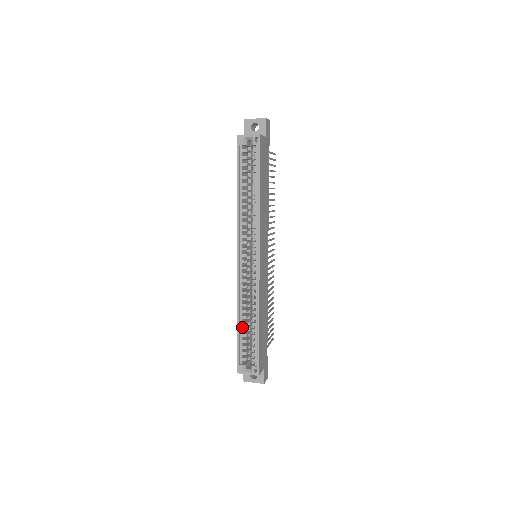
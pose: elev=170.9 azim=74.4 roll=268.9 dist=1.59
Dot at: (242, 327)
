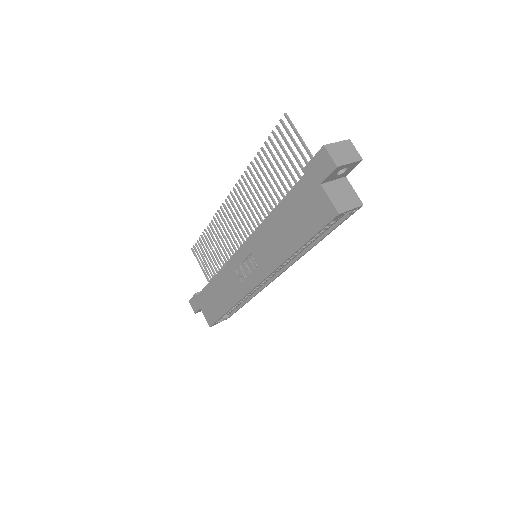
Dot at: occluded
